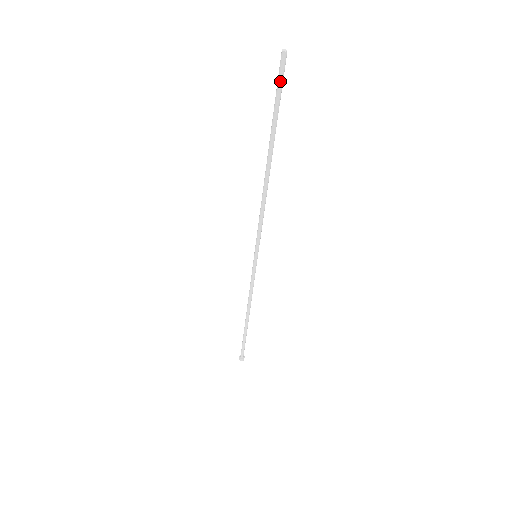
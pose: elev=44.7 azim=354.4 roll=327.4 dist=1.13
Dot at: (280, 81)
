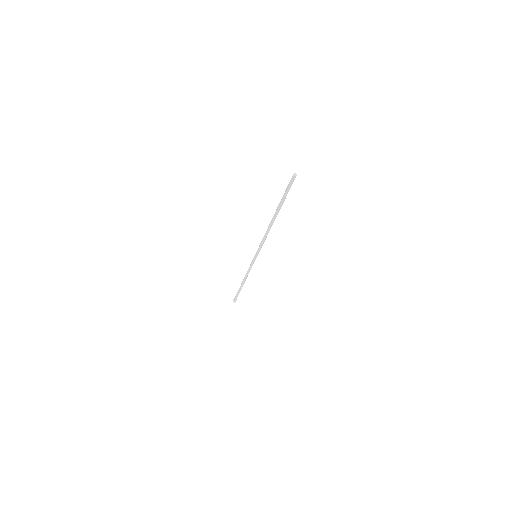
Dot at: (289, 186)
